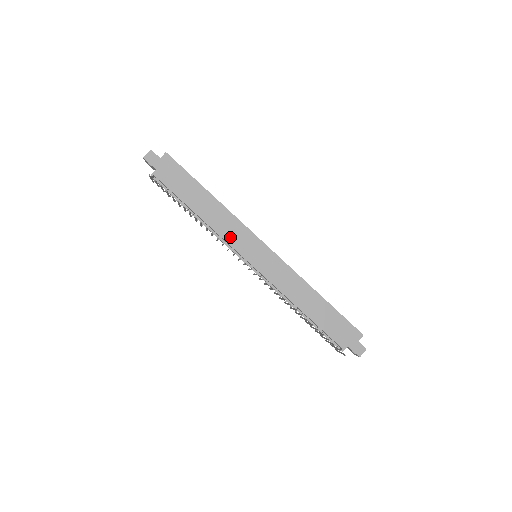
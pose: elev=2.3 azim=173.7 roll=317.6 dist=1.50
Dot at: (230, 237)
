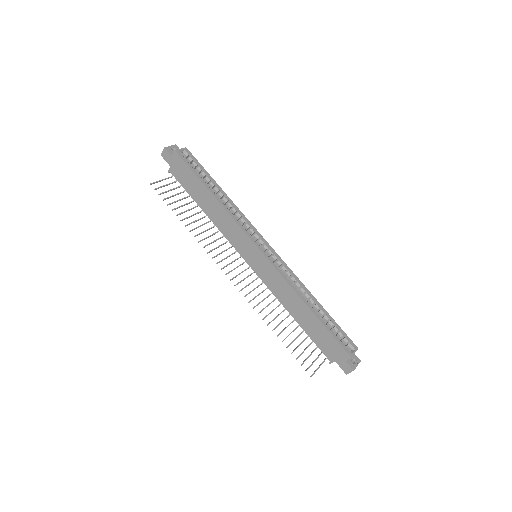
Dot at: (230, 237)
